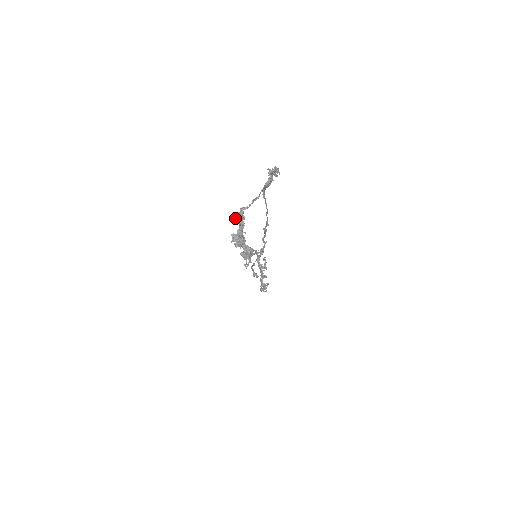
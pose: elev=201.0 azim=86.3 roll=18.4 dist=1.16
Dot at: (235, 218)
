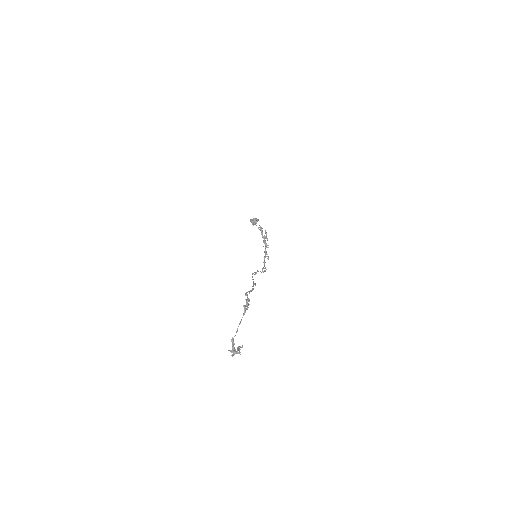
Dot at: occluded
